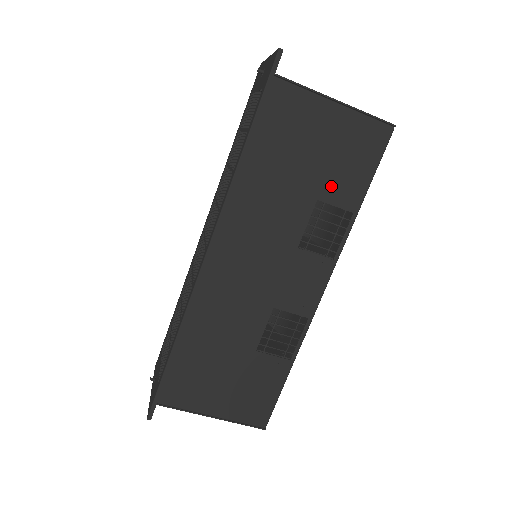
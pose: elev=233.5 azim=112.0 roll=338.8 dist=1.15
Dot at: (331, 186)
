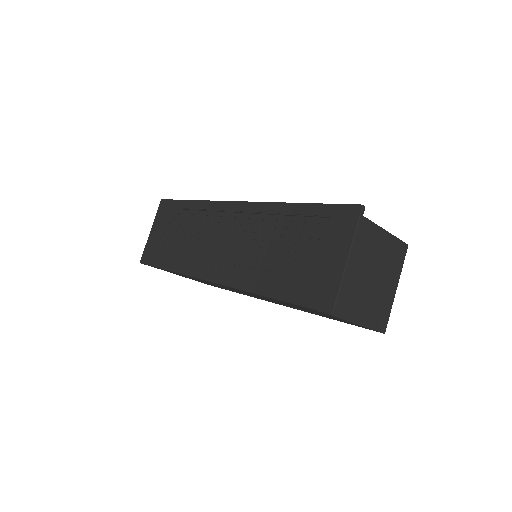
Dot at: occluded
